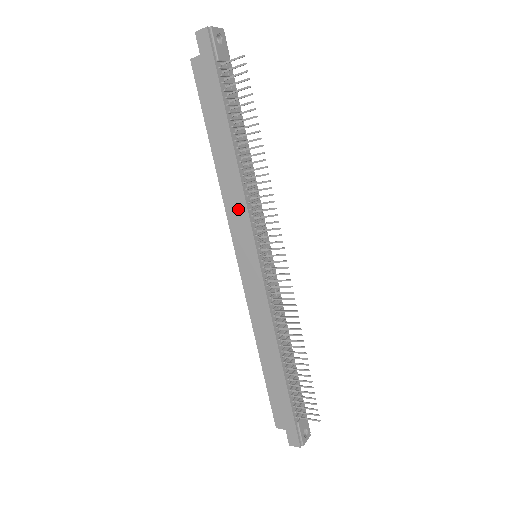
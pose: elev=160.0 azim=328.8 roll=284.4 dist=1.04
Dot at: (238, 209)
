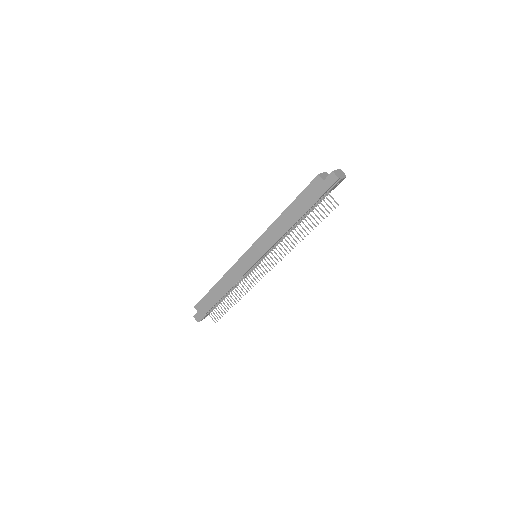
Dot at: (269, 240)
